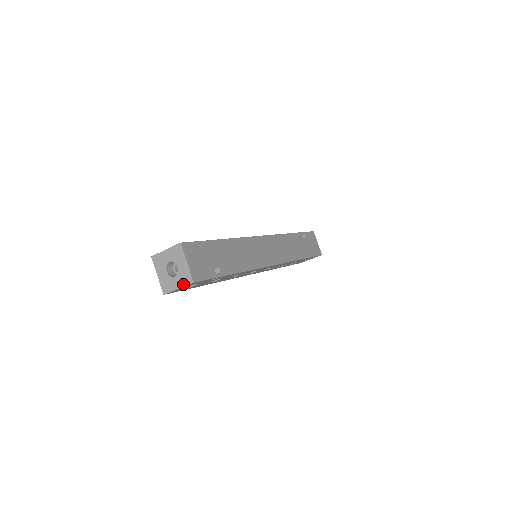
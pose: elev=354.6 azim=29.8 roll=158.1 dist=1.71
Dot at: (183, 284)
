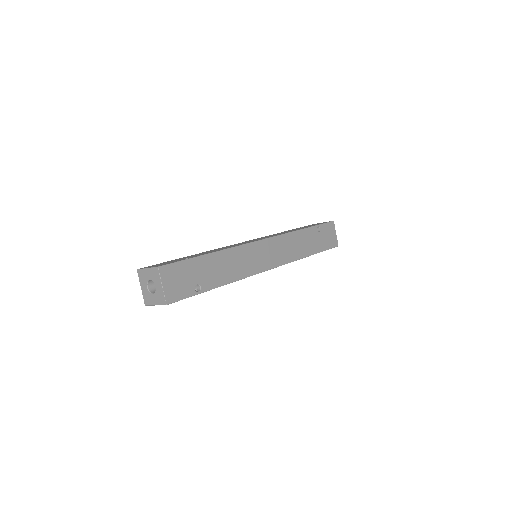
Dot at: (159, 303)
